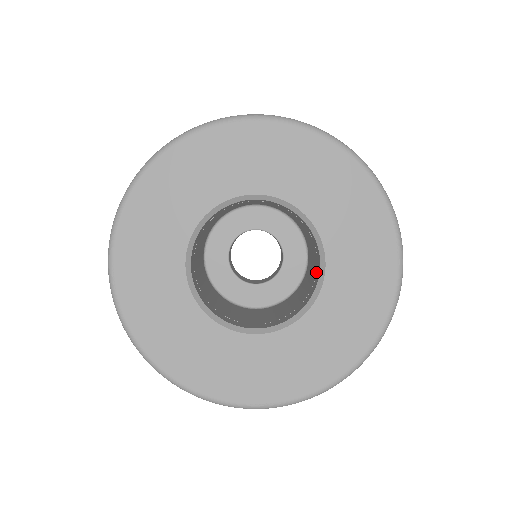
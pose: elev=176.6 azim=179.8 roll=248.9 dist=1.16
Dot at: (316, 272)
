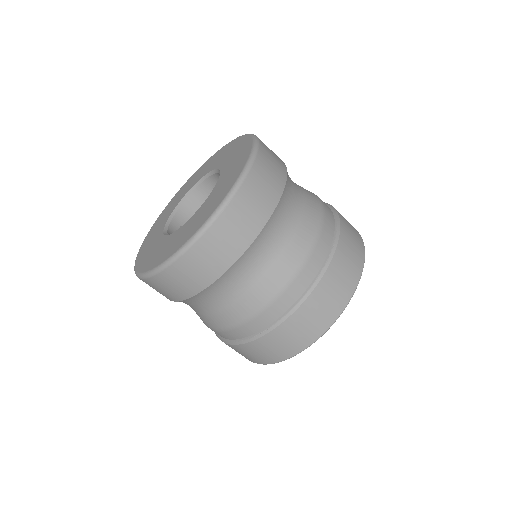
Dot at: occluded
